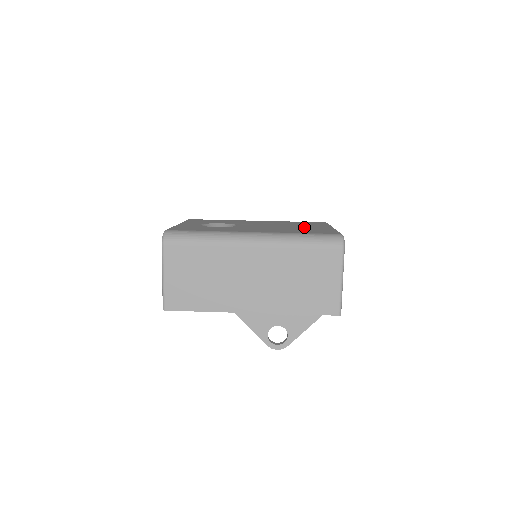
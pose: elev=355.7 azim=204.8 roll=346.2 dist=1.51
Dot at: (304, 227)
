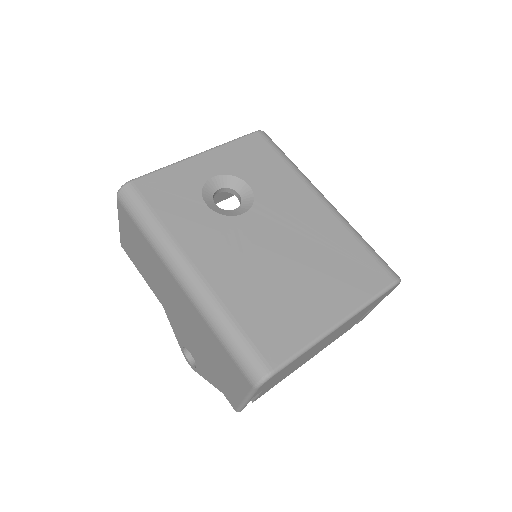
Dot at: (302, 290)
